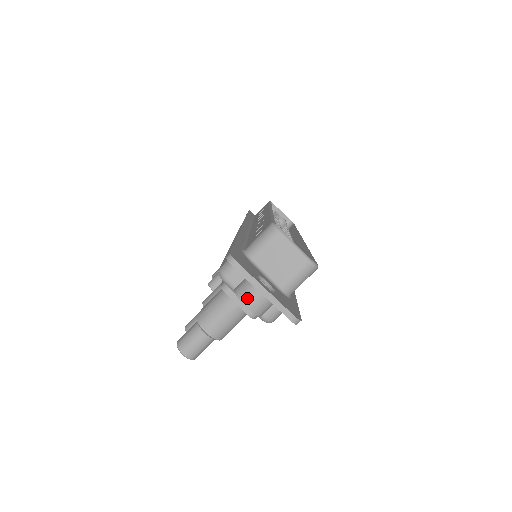
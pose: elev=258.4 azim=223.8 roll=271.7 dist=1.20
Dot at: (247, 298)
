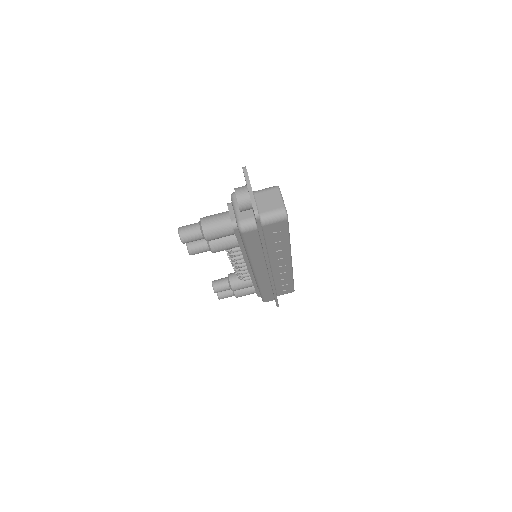
Dot at: (239, 190)
